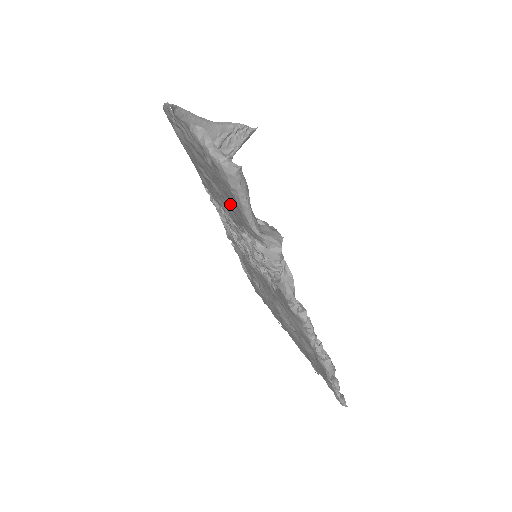
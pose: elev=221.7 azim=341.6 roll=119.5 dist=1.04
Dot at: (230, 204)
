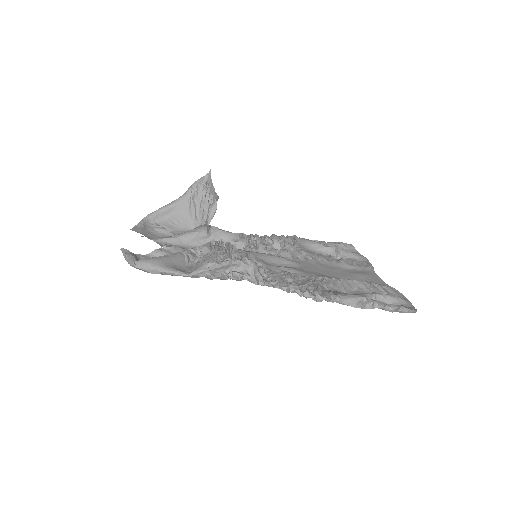
Dot at: occluded
